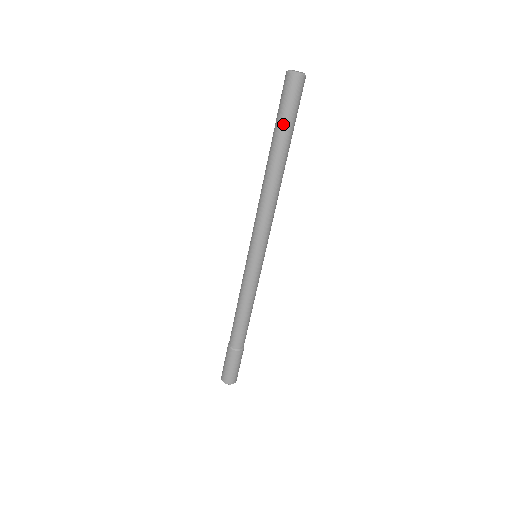
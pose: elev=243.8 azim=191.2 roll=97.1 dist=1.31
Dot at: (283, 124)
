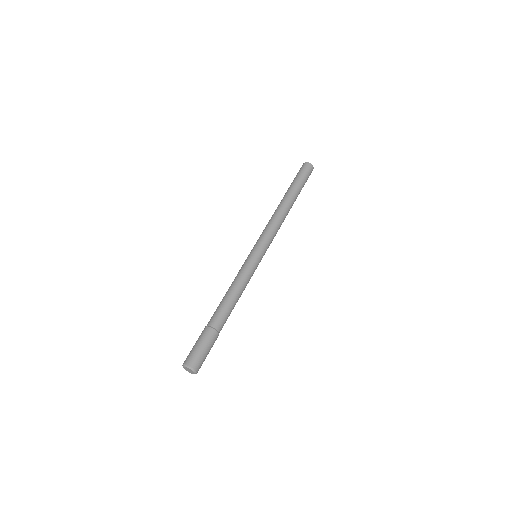
Dot at: (297, 181)
